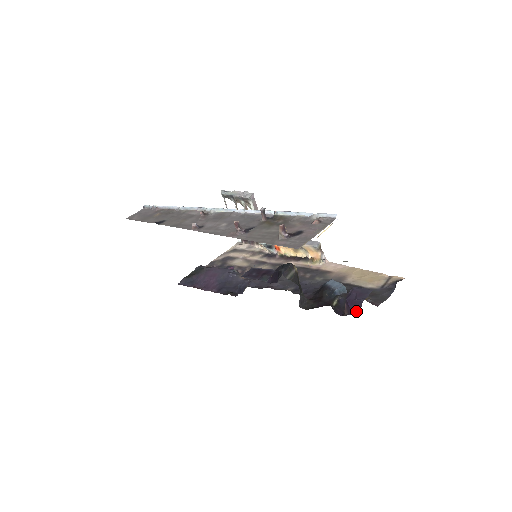
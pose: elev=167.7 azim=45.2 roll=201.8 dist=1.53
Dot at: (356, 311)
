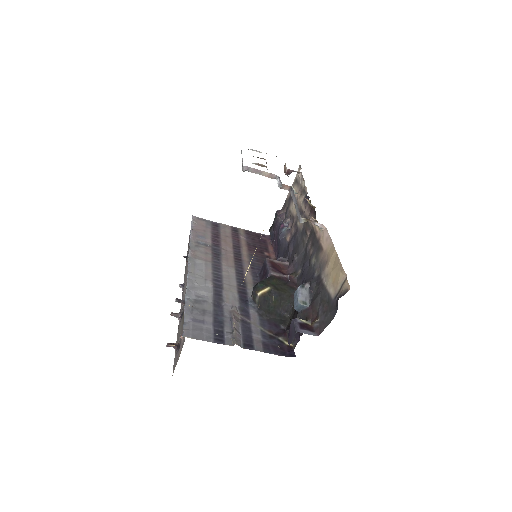
Dot at: occluded
